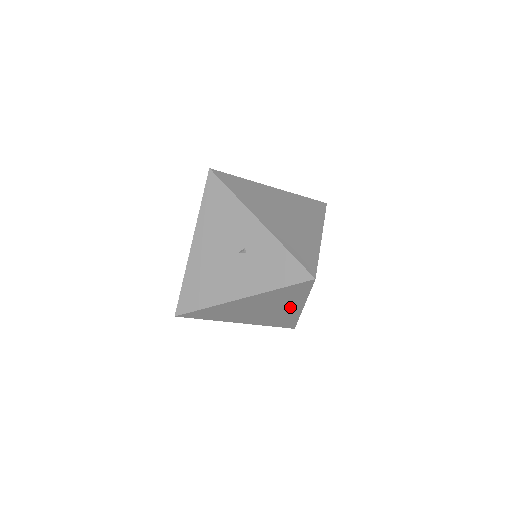
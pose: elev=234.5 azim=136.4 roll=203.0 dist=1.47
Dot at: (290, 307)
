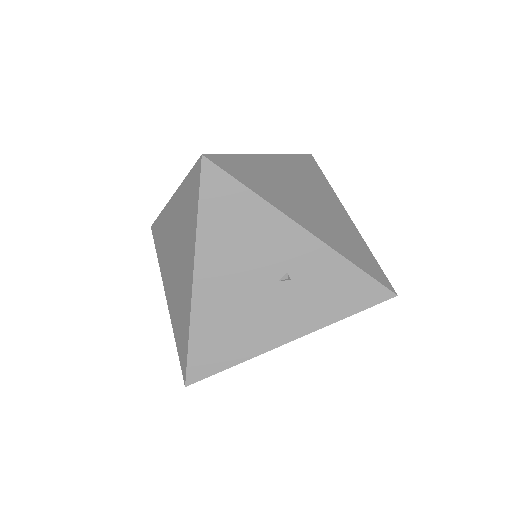
Dot at: occluded
